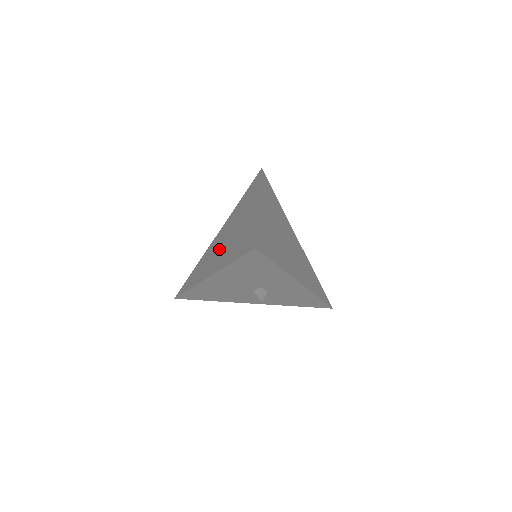
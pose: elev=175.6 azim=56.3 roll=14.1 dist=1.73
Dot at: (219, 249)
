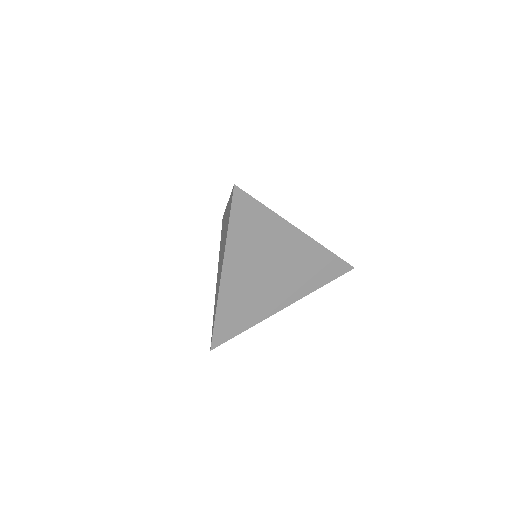
Dot at: occluded
